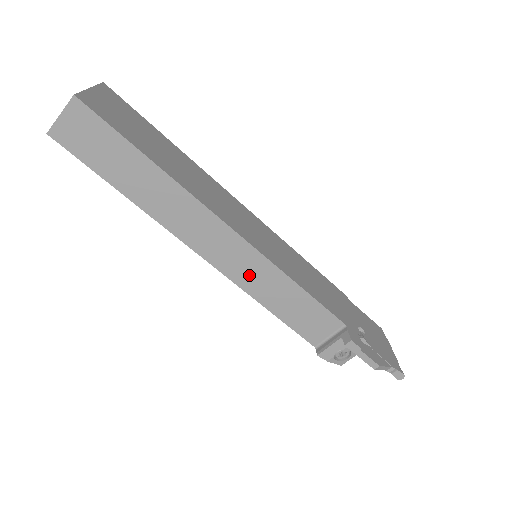
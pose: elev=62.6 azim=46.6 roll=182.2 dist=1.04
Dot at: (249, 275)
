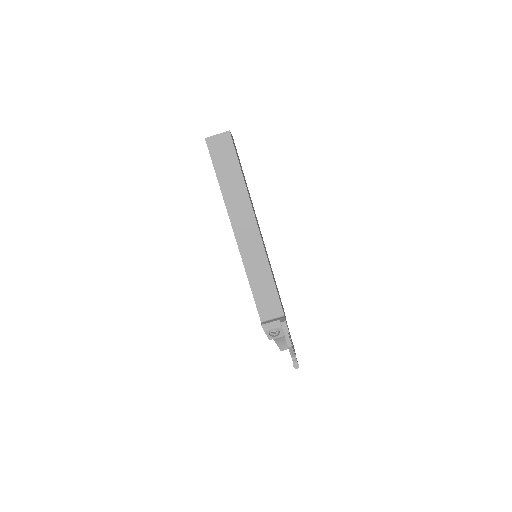
Dot at: (252, 259)
